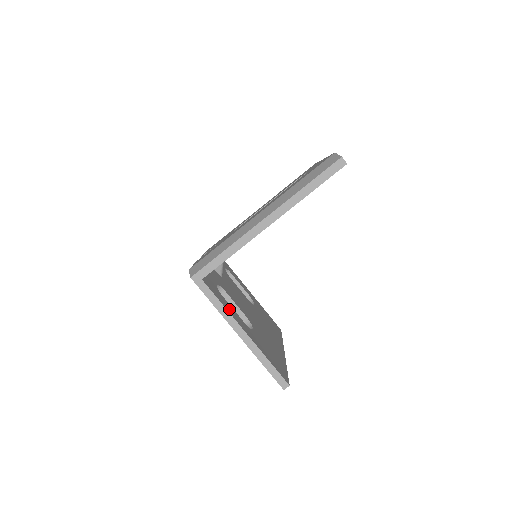
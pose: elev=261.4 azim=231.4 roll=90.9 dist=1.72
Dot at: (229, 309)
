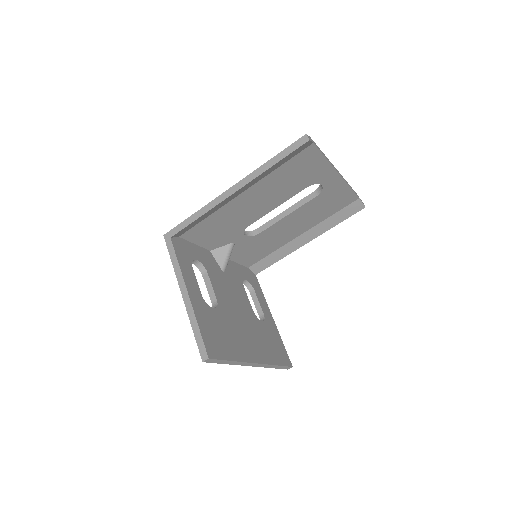
Dot at: (186, 272)
